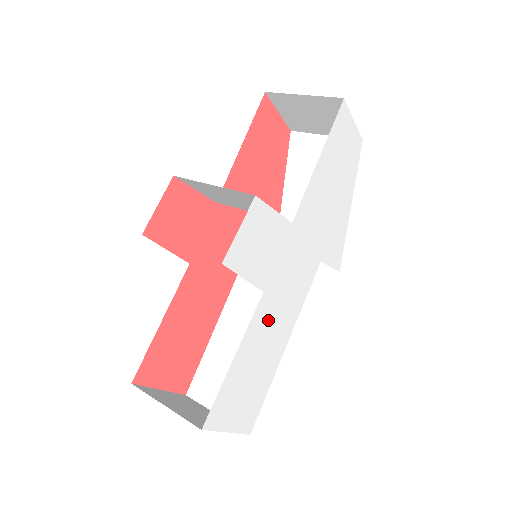
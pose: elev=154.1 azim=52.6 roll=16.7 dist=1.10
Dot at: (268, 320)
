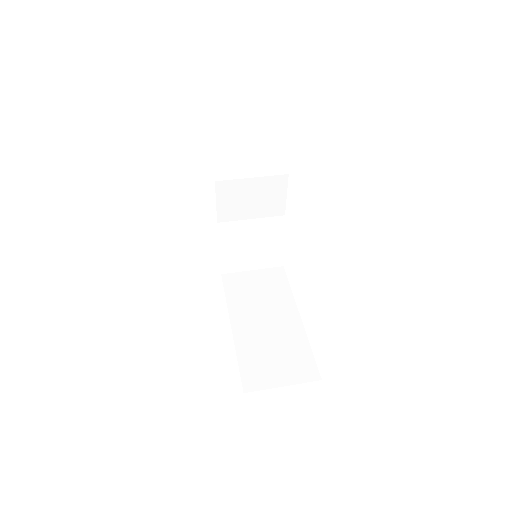
Dot at: occluded
